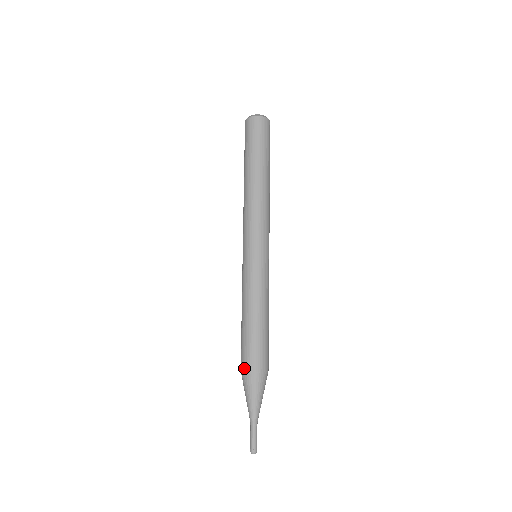
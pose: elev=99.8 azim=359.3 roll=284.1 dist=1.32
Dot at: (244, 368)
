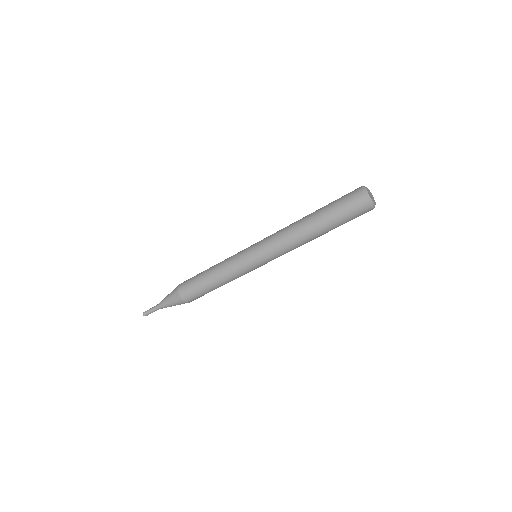
Dot at: (186, 301)
